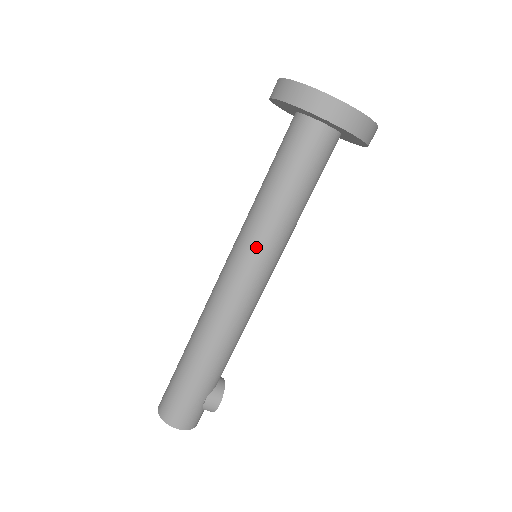
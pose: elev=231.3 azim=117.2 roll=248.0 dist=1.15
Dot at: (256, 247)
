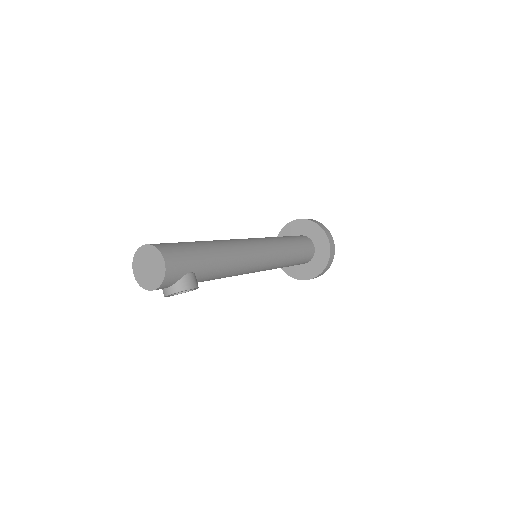
Dot at: (272, 244)
